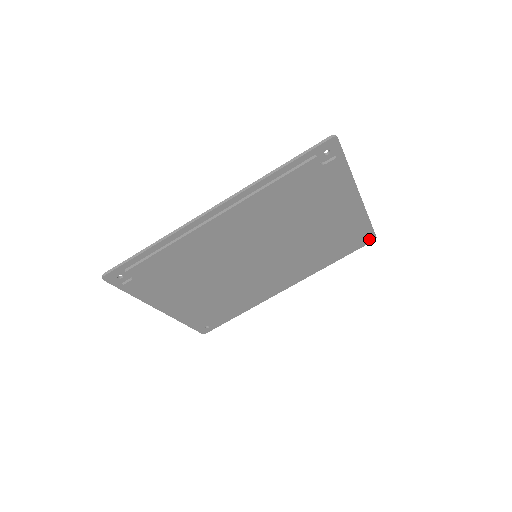
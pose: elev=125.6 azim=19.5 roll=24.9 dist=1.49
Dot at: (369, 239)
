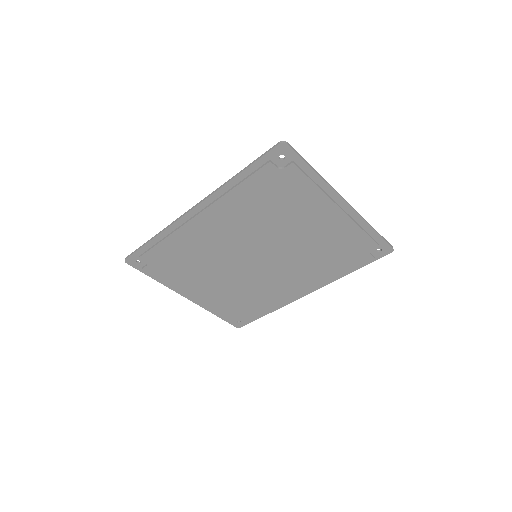
Dot at: (385, 250)
